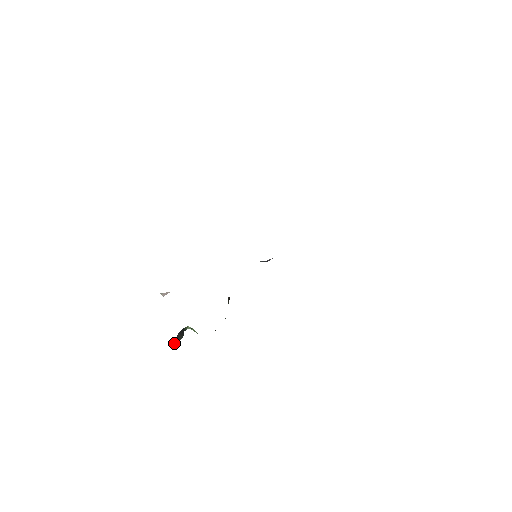
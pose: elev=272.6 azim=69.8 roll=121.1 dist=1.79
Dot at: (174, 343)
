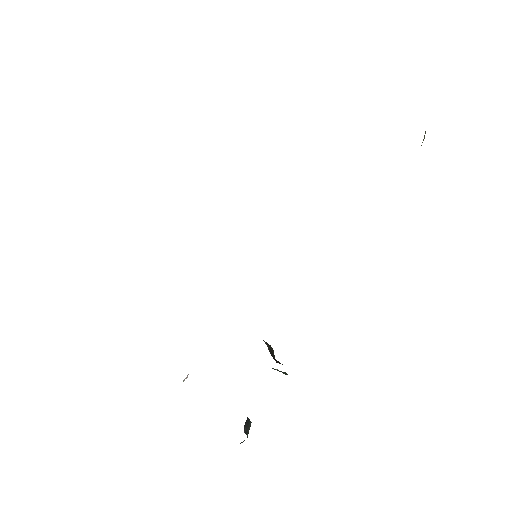
Dot at: (247, 437)
